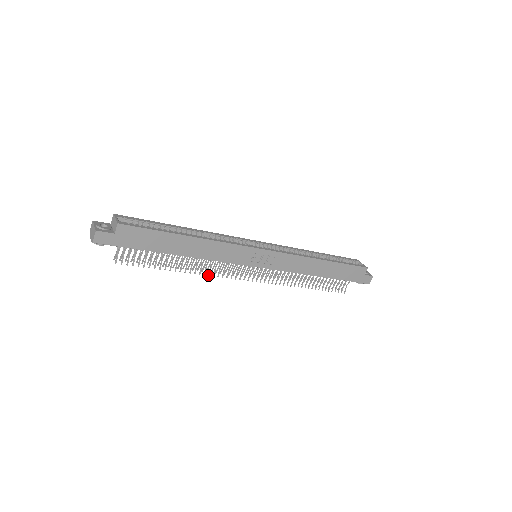
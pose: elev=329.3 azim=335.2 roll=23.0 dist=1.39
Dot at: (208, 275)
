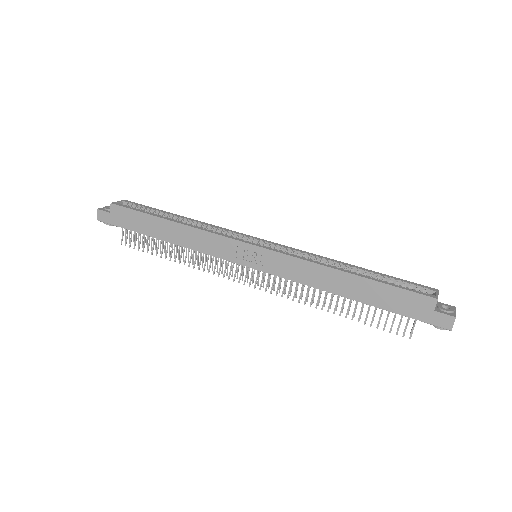
Dot at: (203, 270)
